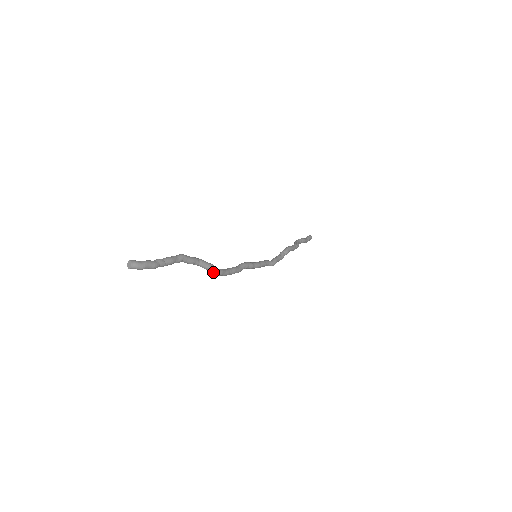
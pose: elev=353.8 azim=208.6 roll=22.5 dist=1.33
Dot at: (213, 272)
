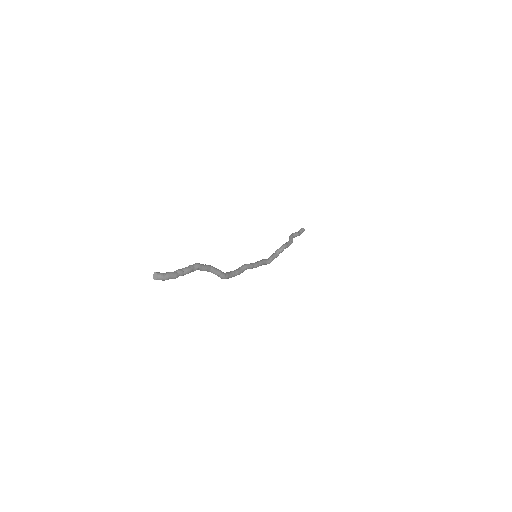
Dot at: (220, 277)
